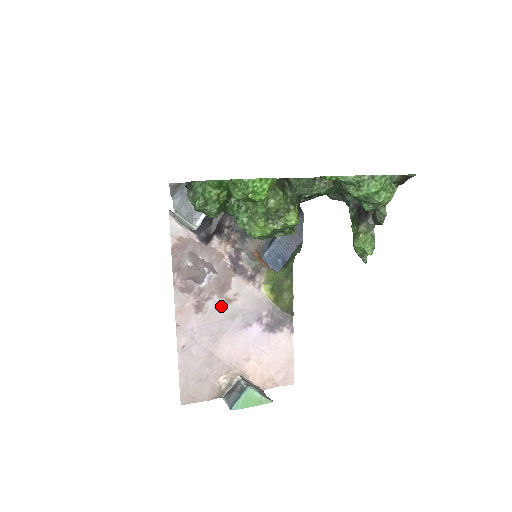
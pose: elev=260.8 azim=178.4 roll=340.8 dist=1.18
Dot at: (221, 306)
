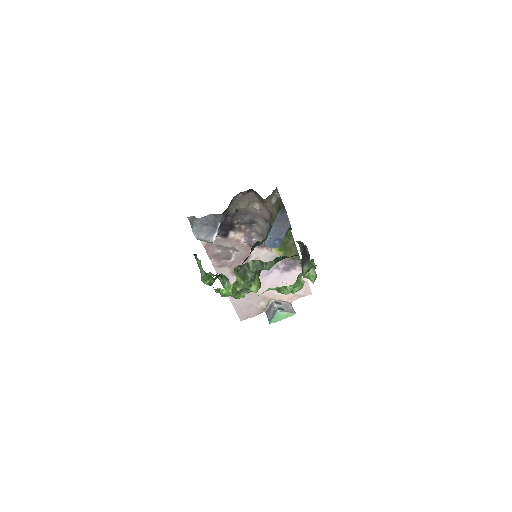
Dot at: occluded
